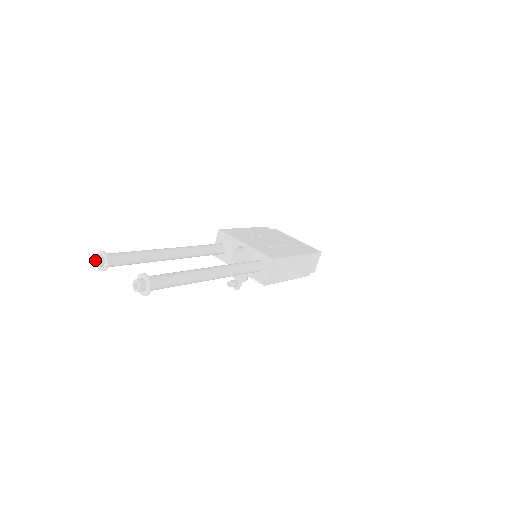
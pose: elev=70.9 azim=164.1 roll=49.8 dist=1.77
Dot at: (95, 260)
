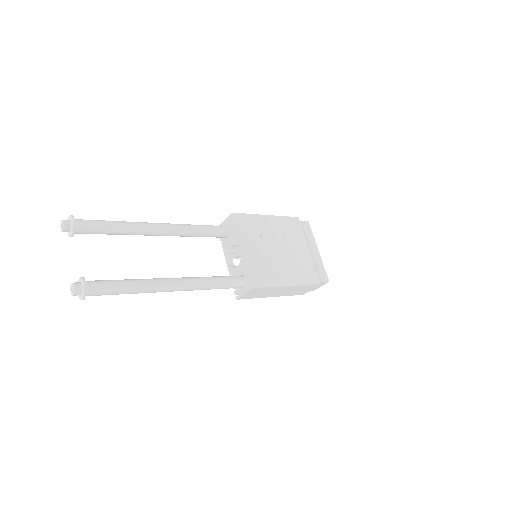
Dot at: (64, 223)
